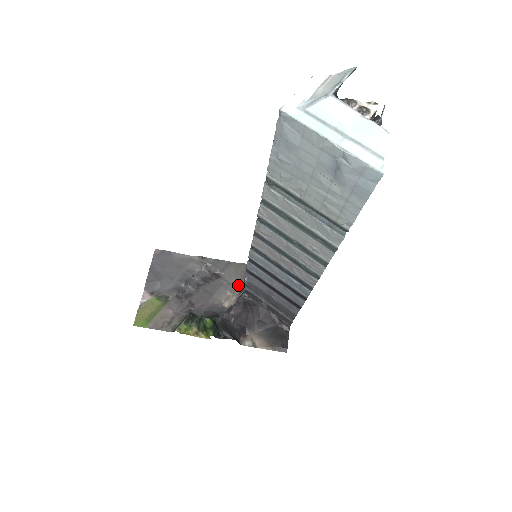
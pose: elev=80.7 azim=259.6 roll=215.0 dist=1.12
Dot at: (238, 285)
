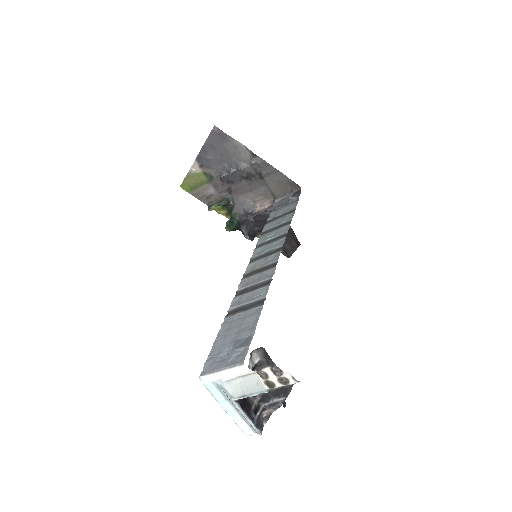
Dot at: (275, 194)
